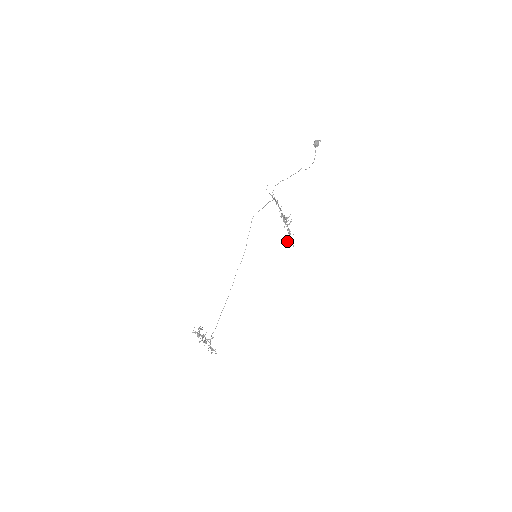
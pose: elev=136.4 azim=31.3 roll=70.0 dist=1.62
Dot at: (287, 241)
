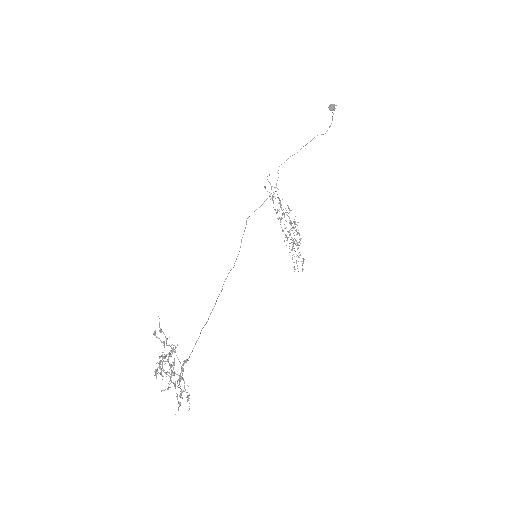
Dot at: (297, 248)
